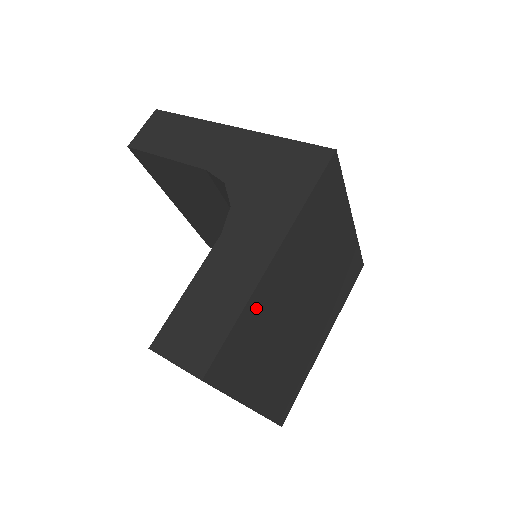
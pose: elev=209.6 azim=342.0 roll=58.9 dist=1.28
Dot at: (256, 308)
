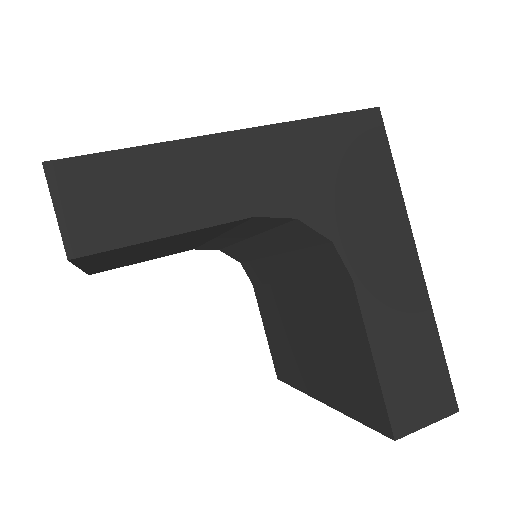
Dot at: occluded
